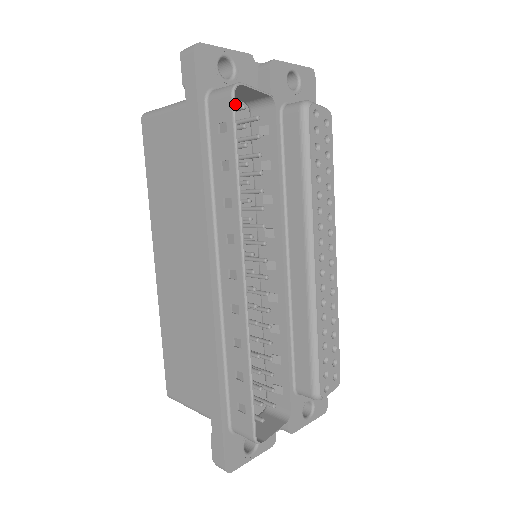
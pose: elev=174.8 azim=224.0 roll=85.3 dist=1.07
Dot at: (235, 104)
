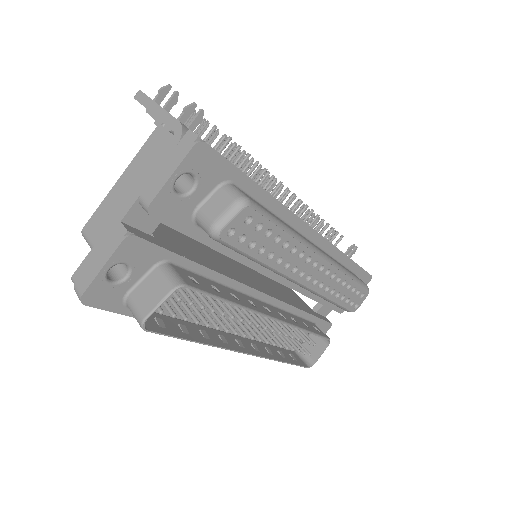
Dot at: (151, 273)
